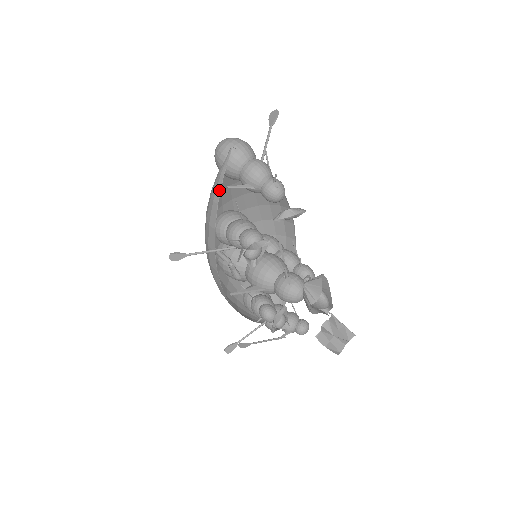
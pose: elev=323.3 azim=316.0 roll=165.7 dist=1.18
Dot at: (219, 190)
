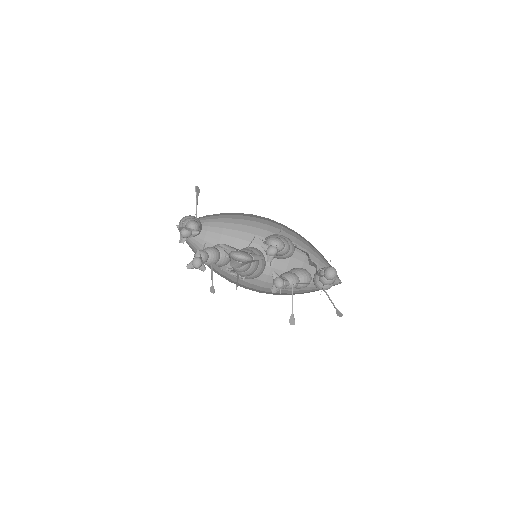
Dot at: (190, 247)
